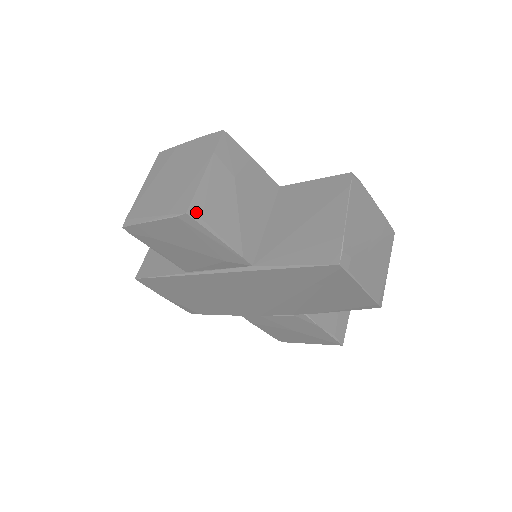
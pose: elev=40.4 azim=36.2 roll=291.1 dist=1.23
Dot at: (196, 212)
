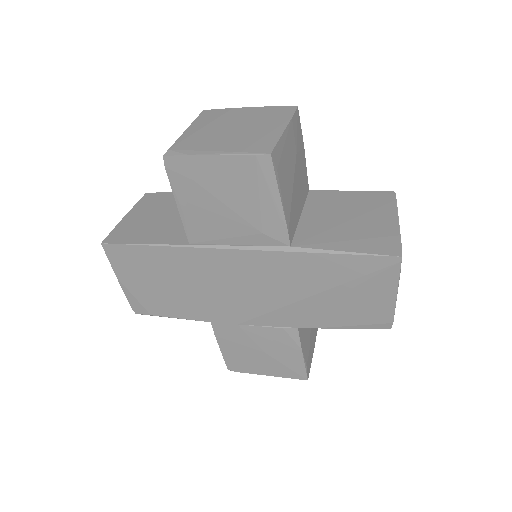
Dot at: (275, 159)
